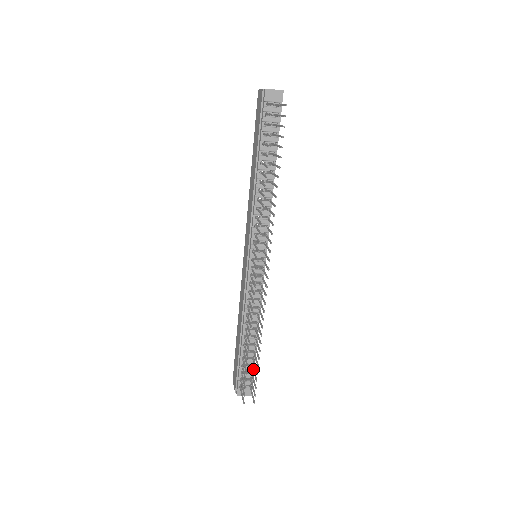
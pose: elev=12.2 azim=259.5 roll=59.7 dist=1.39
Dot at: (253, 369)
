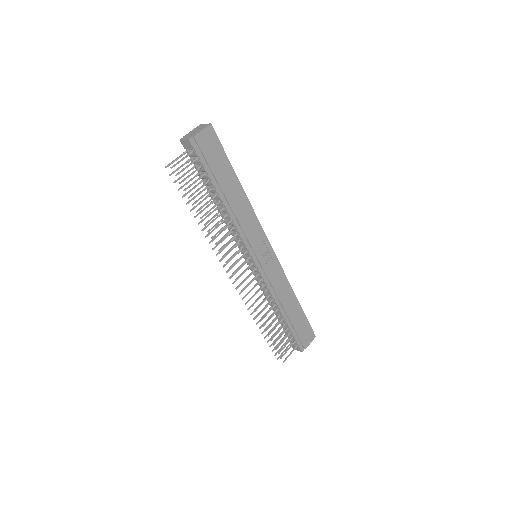
Dot at: (285, 337)
